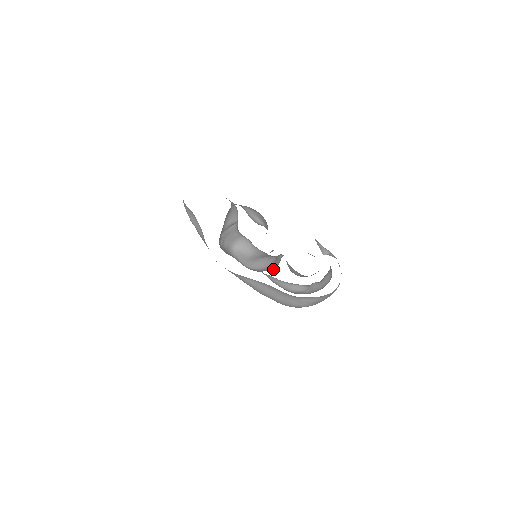
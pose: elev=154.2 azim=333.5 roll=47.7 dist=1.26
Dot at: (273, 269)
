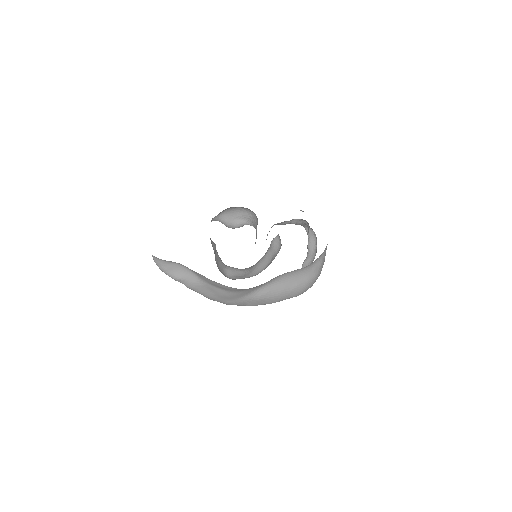
Dot at: (279, 250)
